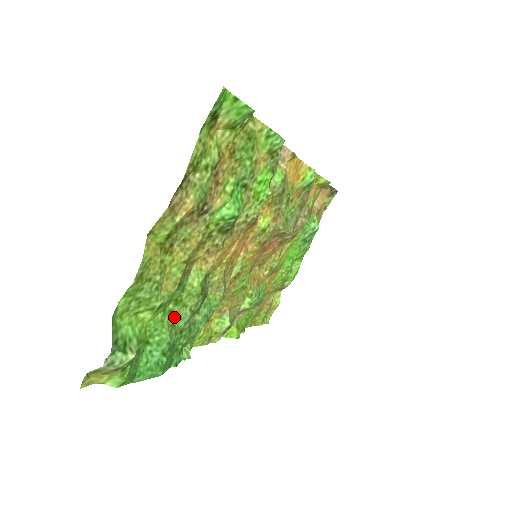
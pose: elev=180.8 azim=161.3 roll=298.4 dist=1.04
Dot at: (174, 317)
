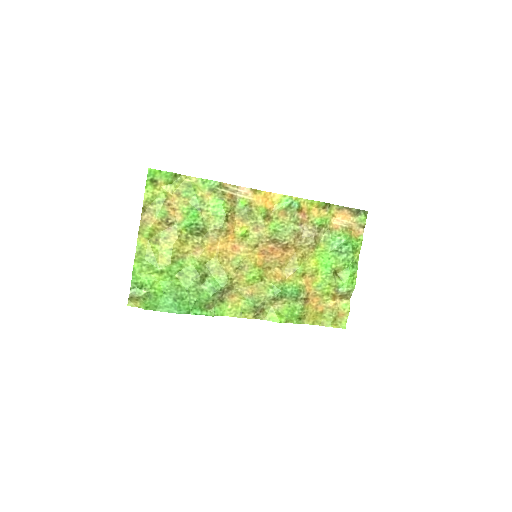
Dot at: (181, 282)
